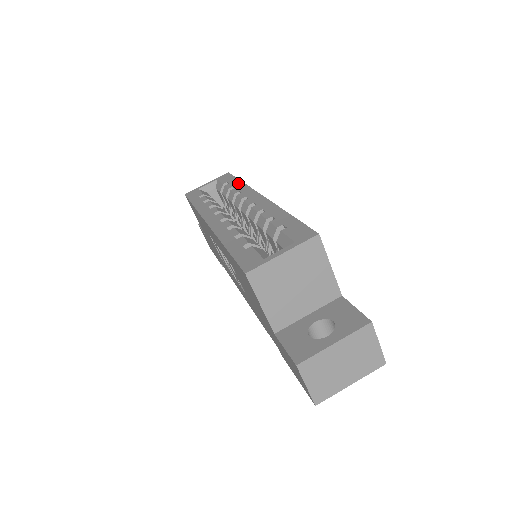
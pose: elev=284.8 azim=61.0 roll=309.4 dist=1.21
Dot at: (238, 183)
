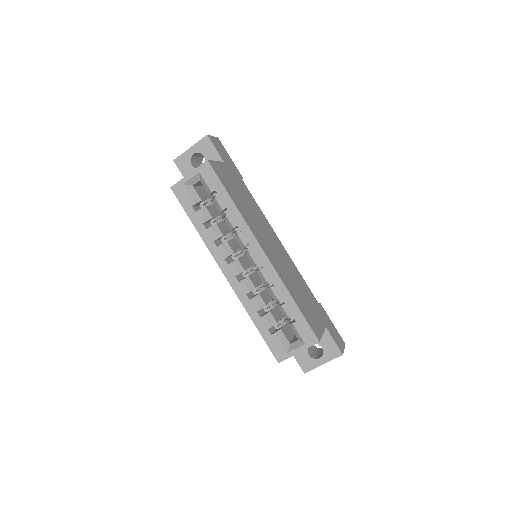
Dot at: (230, 205)
